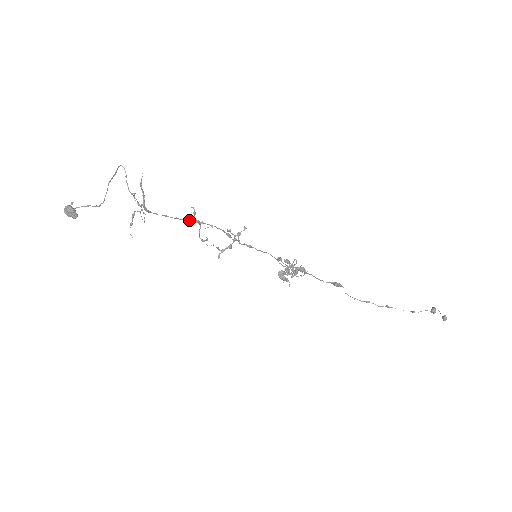
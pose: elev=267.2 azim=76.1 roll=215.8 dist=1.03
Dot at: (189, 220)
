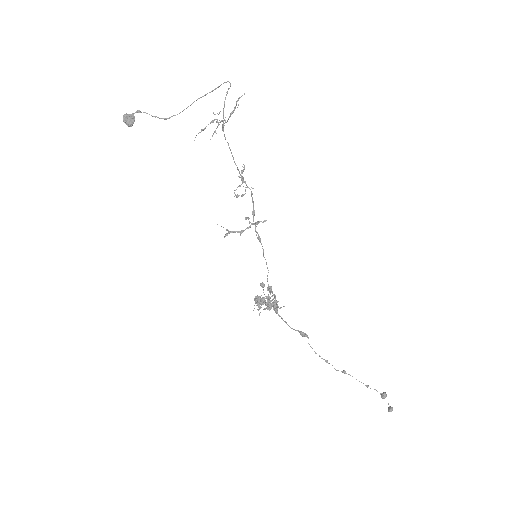
Dot at: occluded
